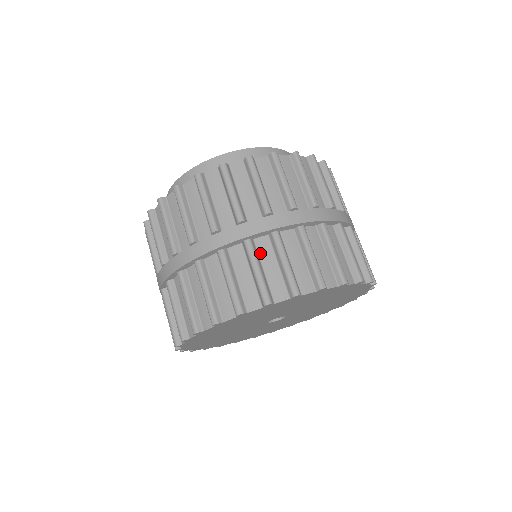
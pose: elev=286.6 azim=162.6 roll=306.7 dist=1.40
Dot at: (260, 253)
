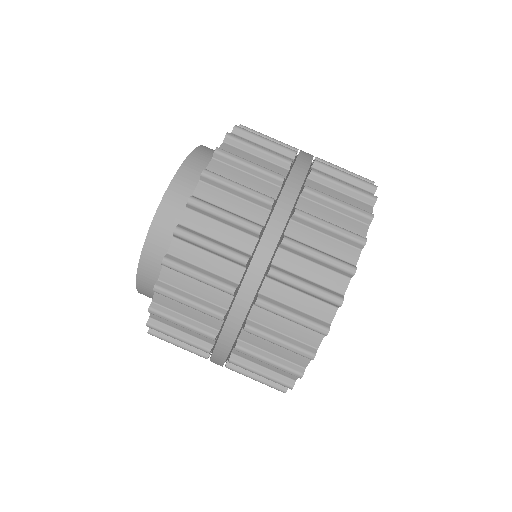
Dot at: (247, 359)
